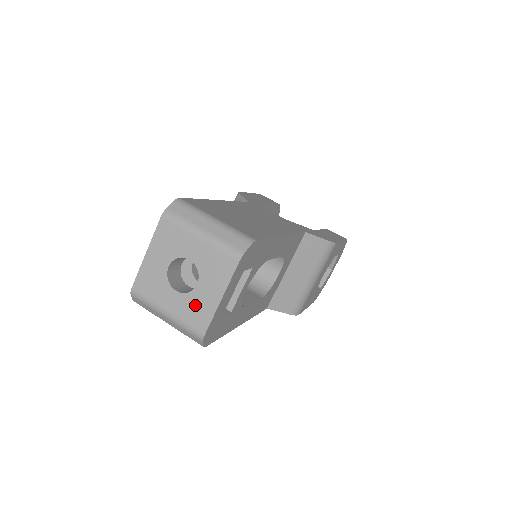
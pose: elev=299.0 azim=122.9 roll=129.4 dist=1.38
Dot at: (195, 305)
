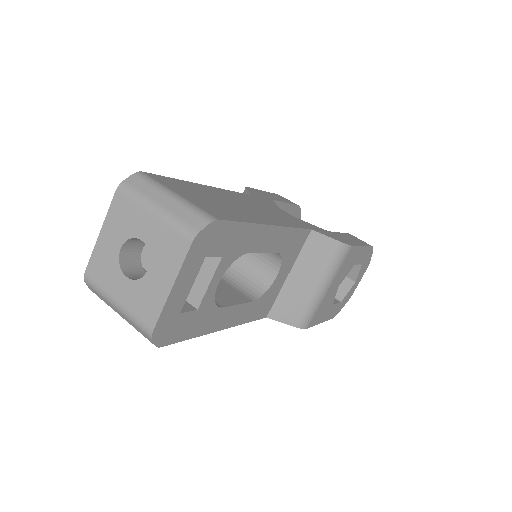
Dot at: (145, 294)
